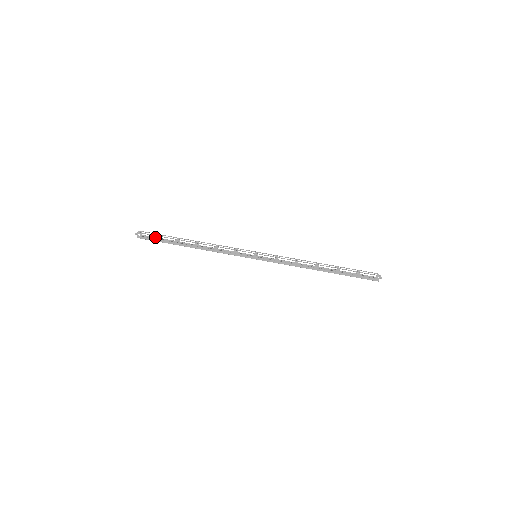
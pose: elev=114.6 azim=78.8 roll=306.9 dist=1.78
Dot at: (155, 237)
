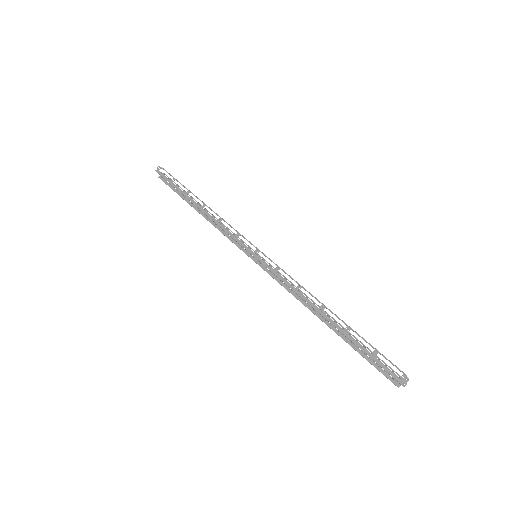
Dot at: occluded
